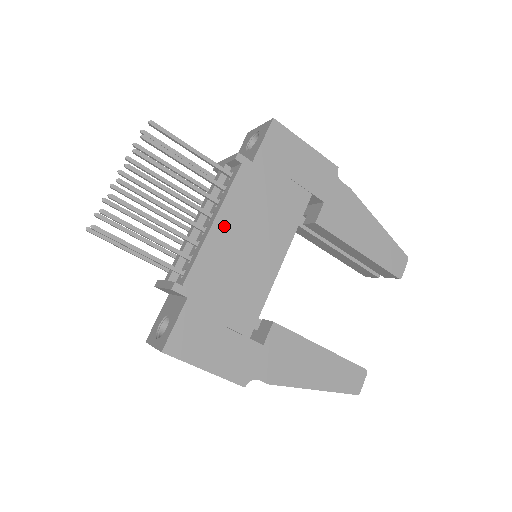
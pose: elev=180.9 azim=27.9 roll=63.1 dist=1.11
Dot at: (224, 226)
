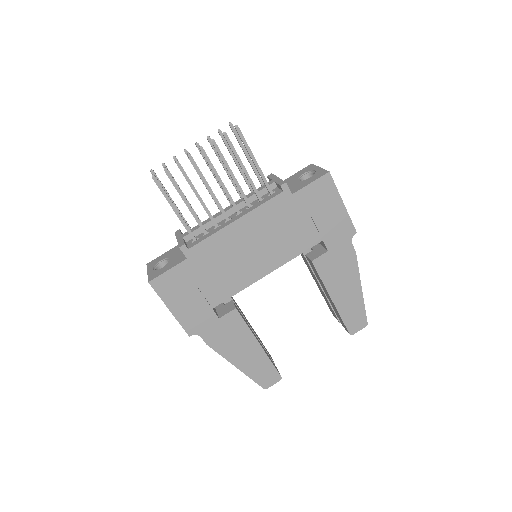
Dot at: (242, 227)
